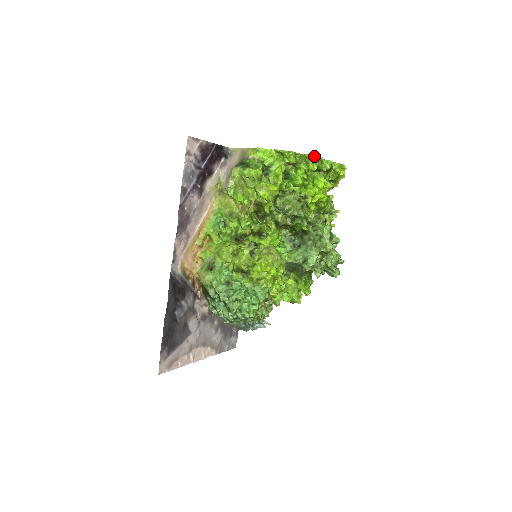
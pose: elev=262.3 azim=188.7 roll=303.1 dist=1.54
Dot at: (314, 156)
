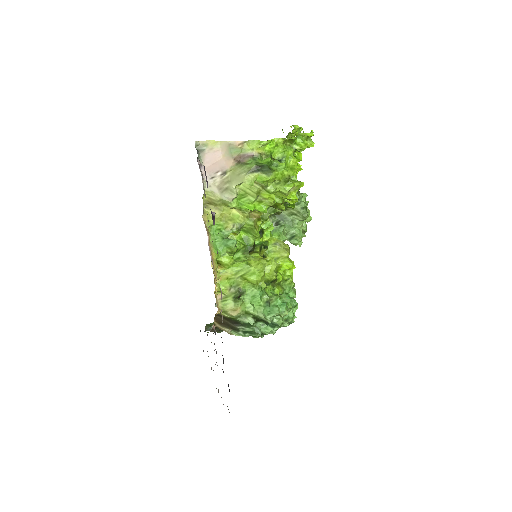
Dot at: (312, 132)
